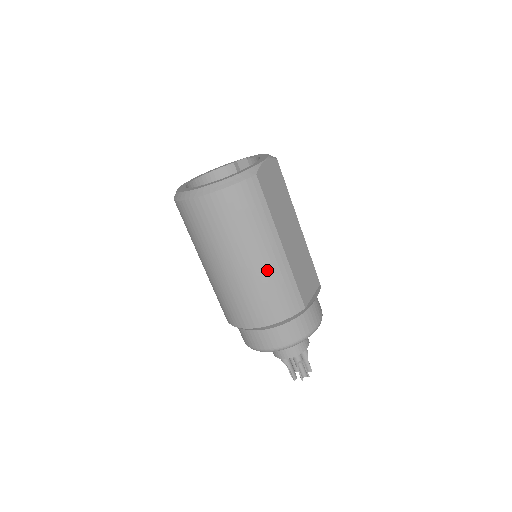
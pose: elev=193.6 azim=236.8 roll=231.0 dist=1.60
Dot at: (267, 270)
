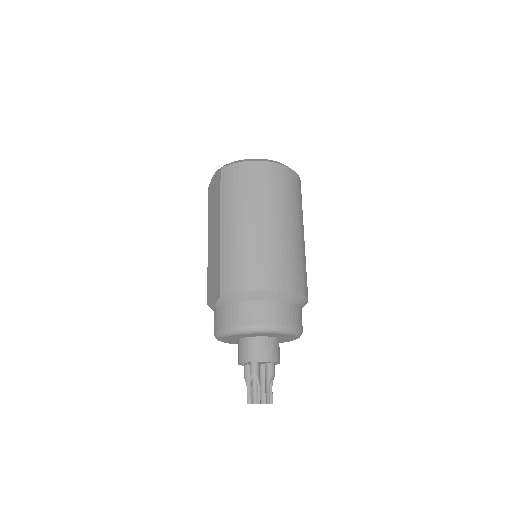
Dot at: (301, 245)
